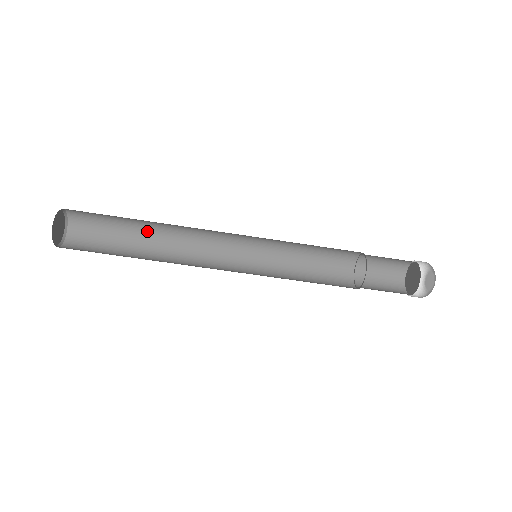
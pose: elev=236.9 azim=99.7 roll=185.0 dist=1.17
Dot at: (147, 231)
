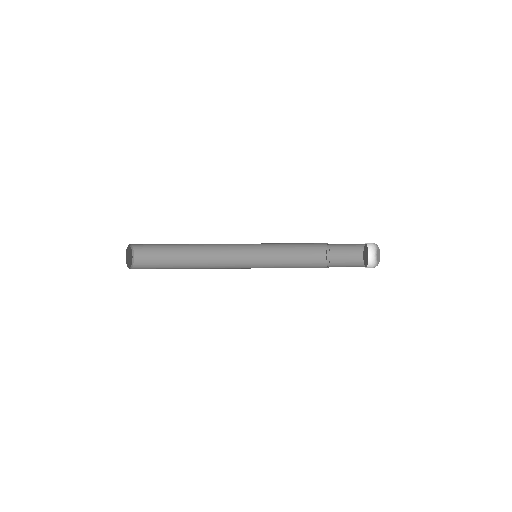
Dot at: (182, 244)
